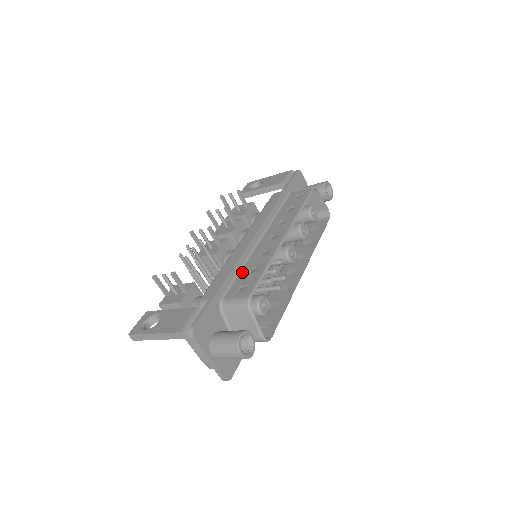
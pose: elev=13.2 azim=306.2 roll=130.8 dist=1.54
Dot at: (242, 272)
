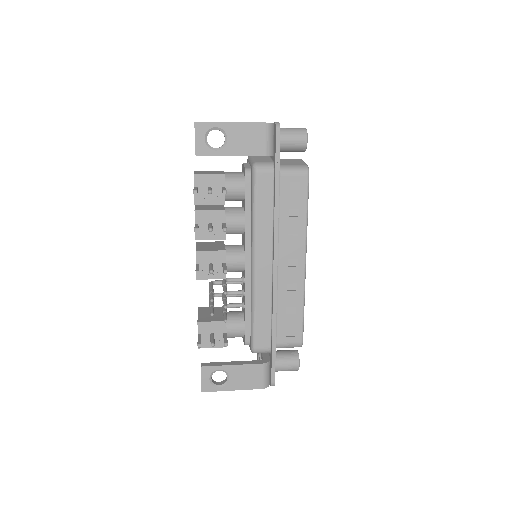
Dot at: (279, 312)
